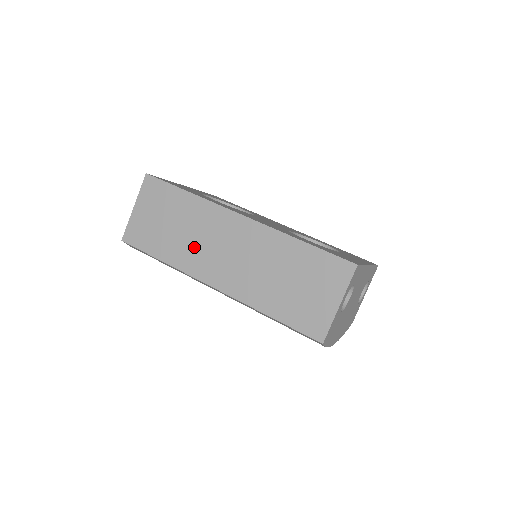
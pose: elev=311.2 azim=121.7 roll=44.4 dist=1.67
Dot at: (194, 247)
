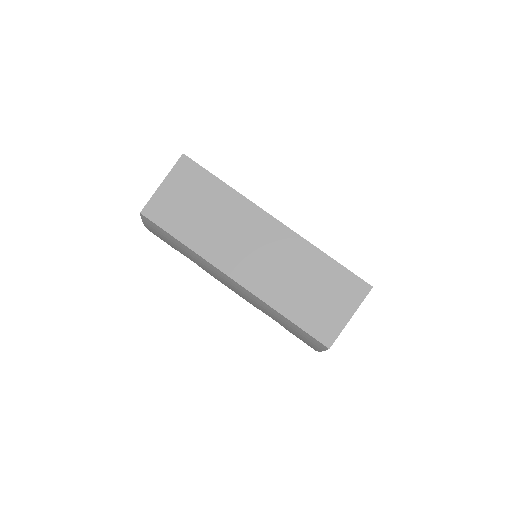
Dot at: (221, 238)
